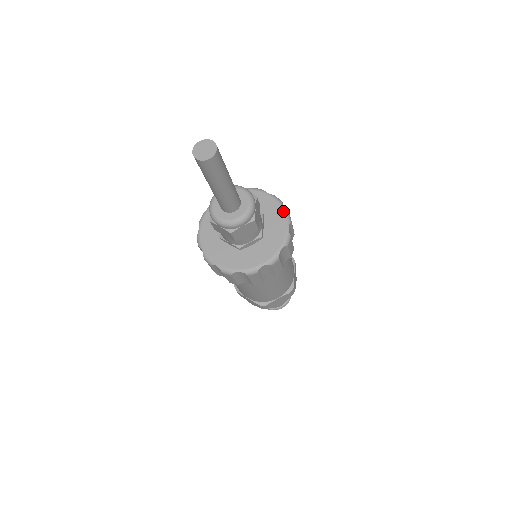
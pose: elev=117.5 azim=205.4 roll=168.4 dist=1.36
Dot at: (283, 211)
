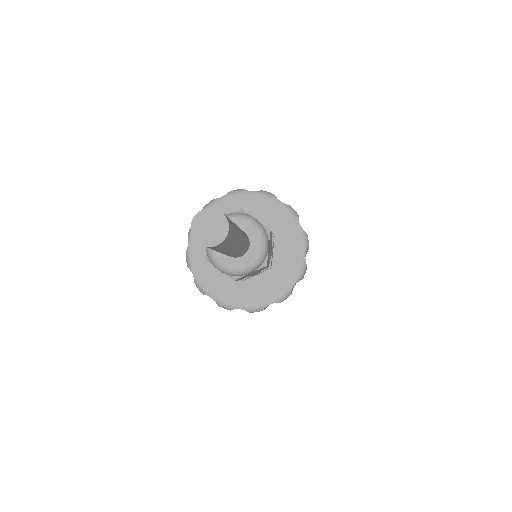
Dot at: (257, 195)
